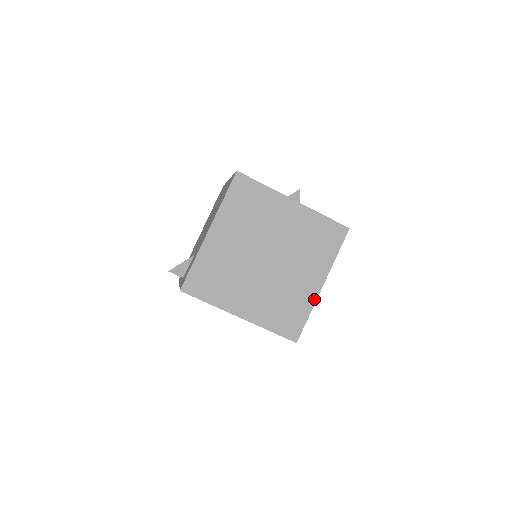
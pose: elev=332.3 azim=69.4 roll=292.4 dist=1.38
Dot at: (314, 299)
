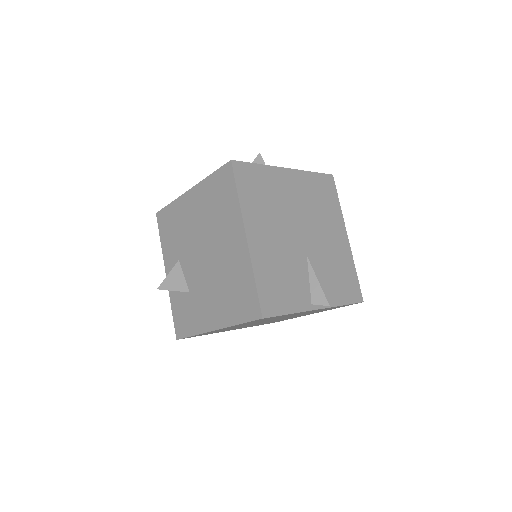
Dot at: occluded
